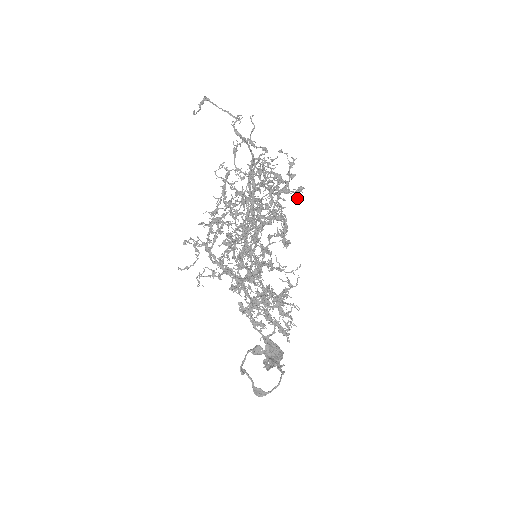
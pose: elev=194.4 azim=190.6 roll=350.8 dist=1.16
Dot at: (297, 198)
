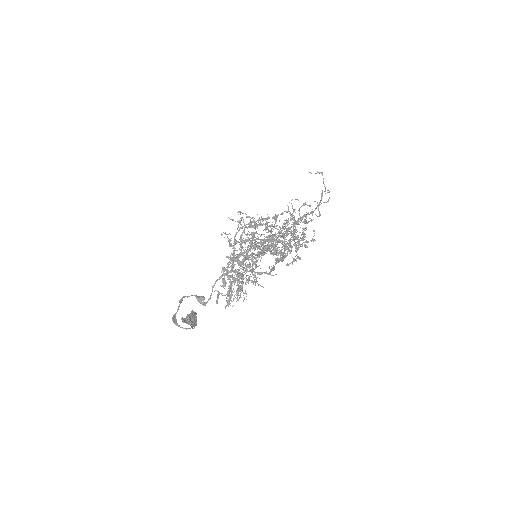
Dot at: (291, 262)
